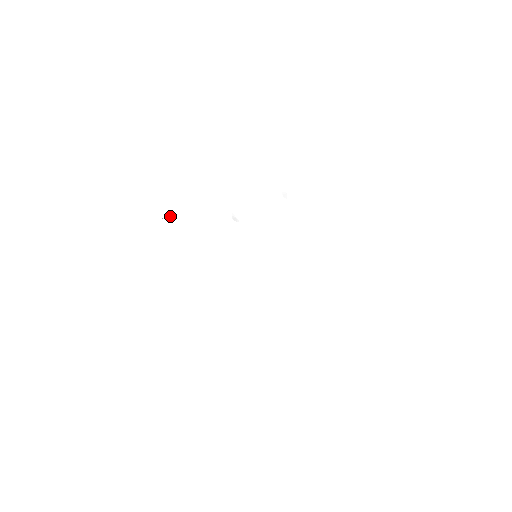
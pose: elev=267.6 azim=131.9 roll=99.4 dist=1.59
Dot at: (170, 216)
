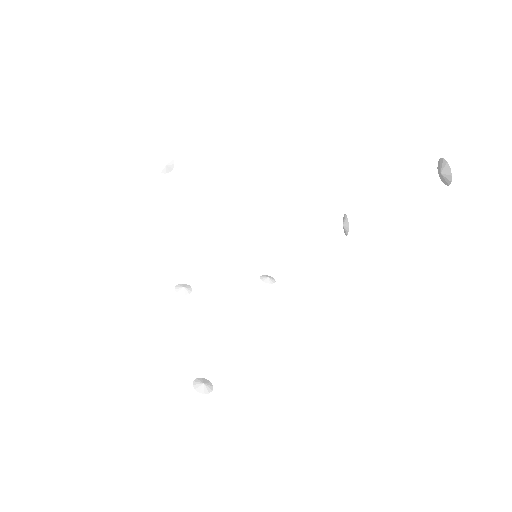
Dot at: (167, 166)
